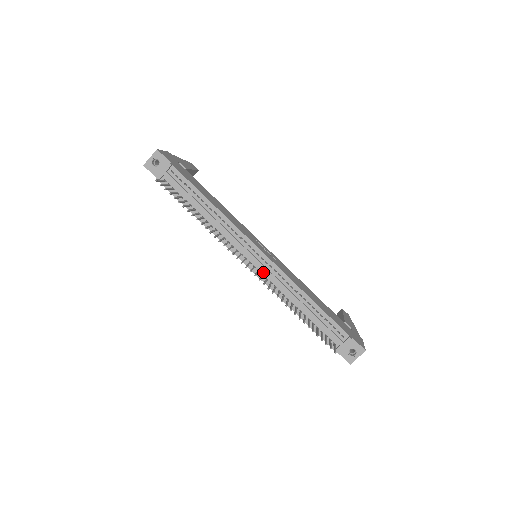
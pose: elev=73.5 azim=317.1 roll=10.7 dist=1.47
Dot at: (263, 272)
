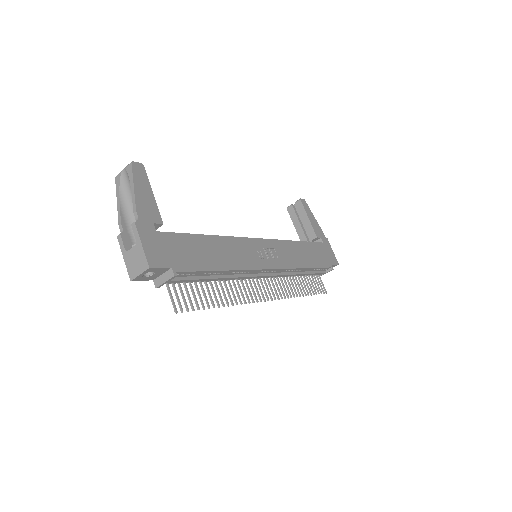
Dot at: occluded
